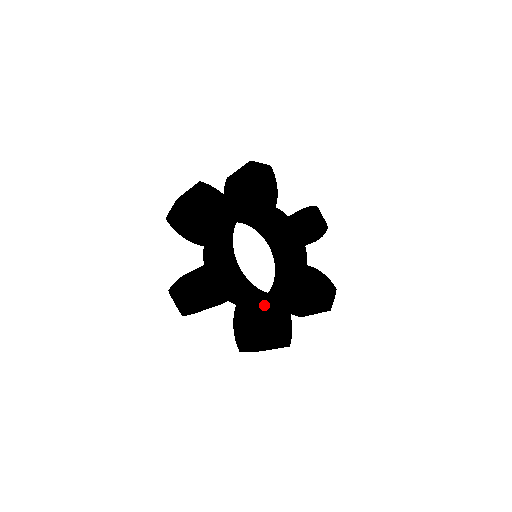
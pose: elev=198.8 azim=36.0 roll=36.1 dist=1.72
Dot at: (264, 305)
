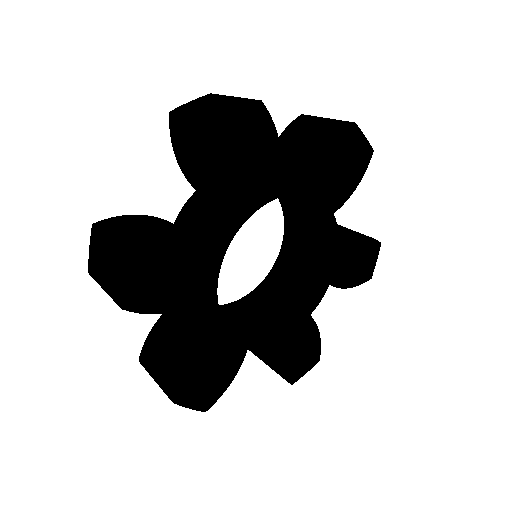
Dot at: (213, 342)
